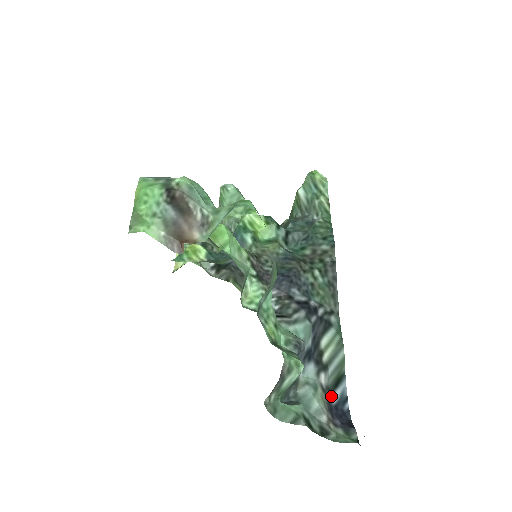
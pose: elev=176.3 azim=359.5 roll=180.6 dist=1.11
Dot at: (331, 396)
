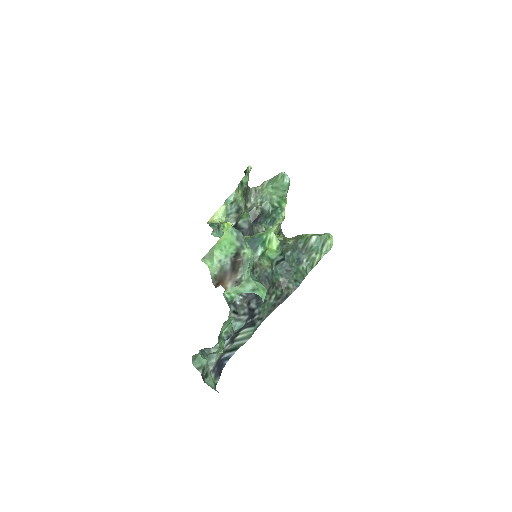
Dot at: (224, 354)
